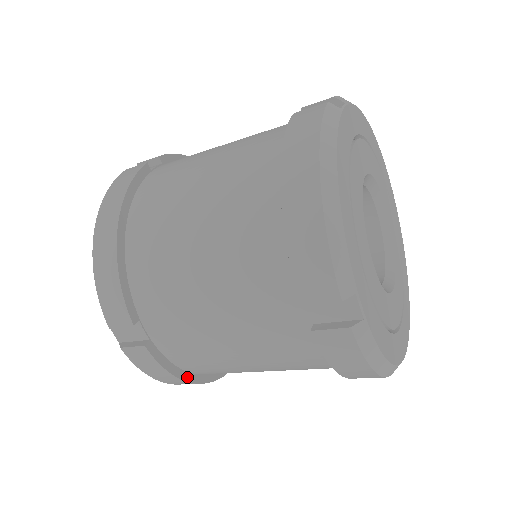
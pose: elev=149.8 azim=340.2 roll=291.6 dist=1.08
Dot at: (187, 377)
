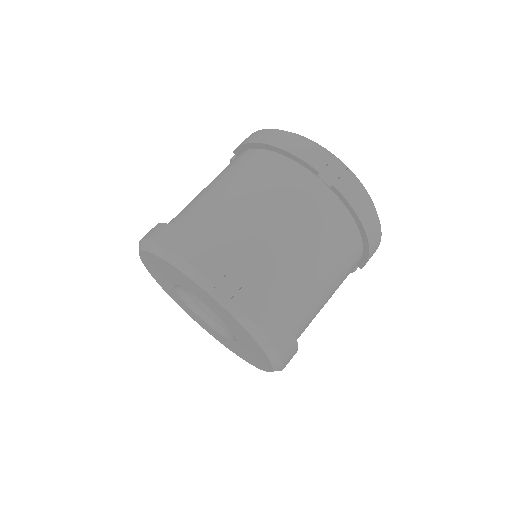
Dot at: (283, 320)
